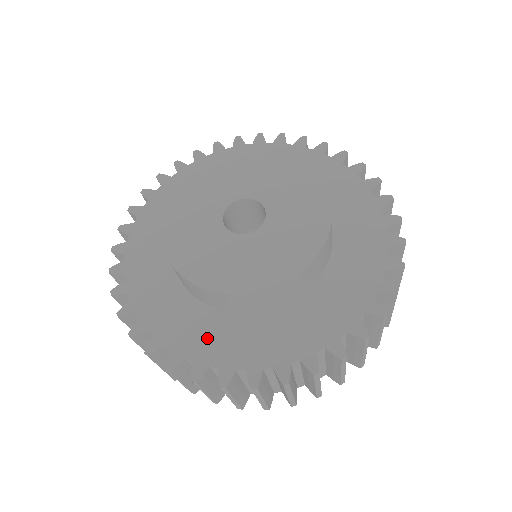
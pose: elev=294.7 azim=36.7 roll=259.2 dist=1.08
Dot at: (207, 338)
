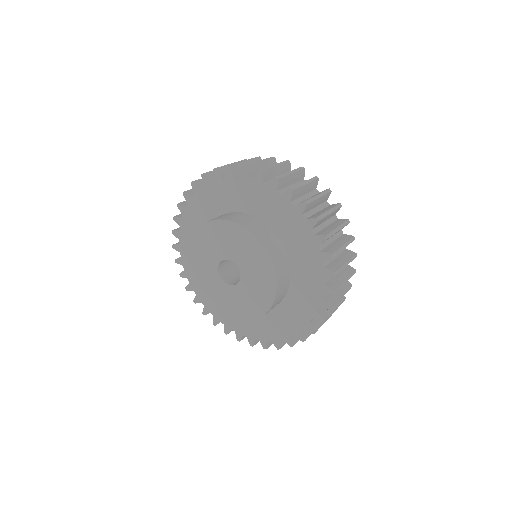
Dot at: (268, 327)
